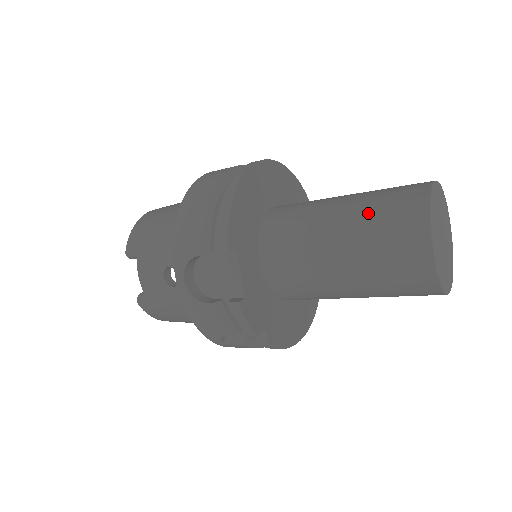
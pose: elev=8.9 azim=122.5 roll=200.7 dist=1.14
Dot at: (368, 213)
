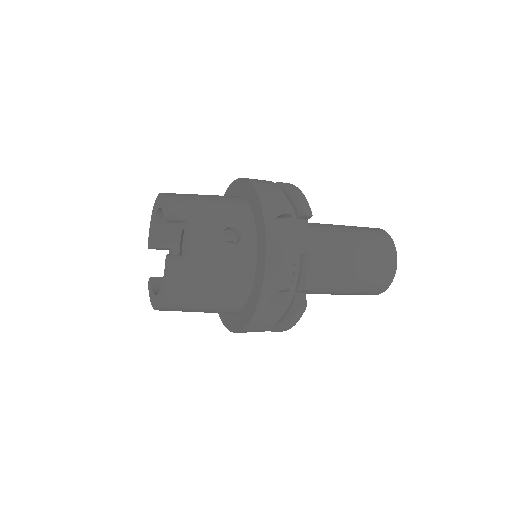
Dot at: (358, 230)
